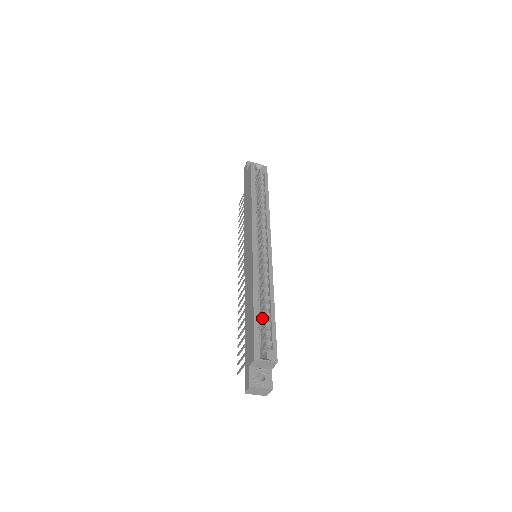
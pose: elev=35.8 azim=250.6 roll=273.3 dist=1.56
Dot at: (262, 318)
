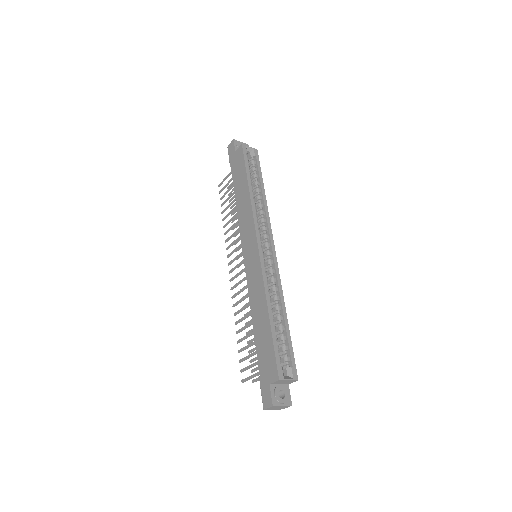
Dot at: occluded
